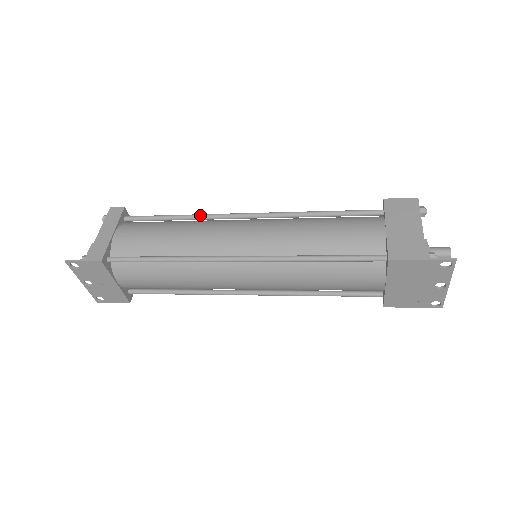
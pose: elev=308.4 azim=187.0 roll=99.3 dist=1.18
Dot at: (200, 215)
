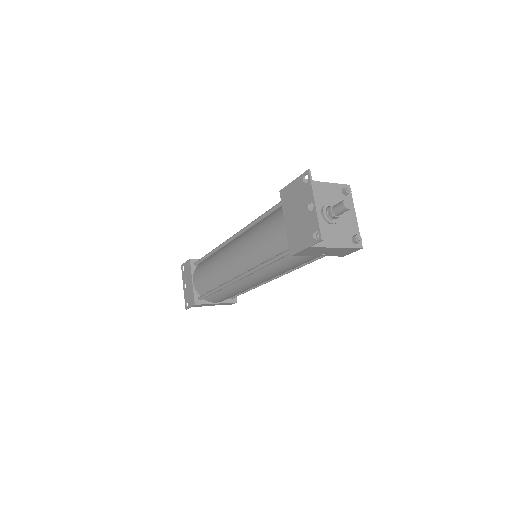
Dot at: occluded
